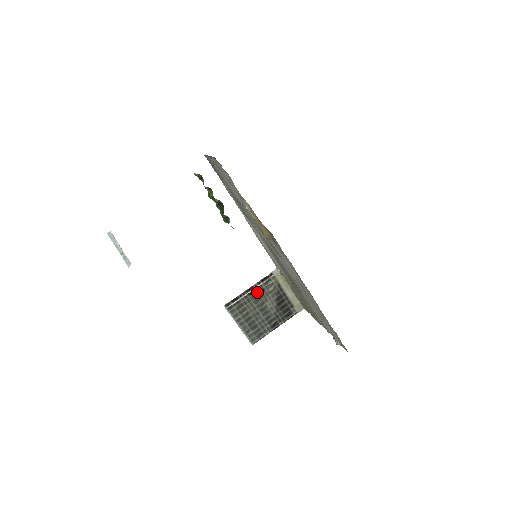
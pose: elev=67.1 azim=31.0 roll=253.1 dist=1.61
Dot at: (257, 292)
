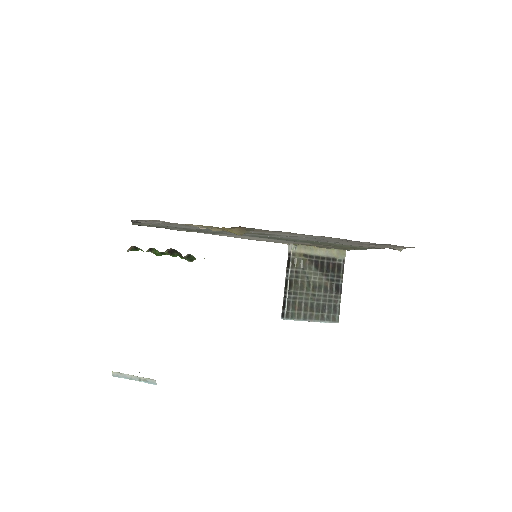
Dot at: (294, 280)
